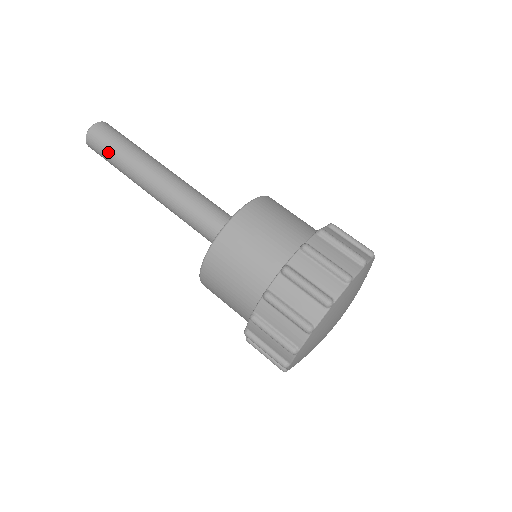
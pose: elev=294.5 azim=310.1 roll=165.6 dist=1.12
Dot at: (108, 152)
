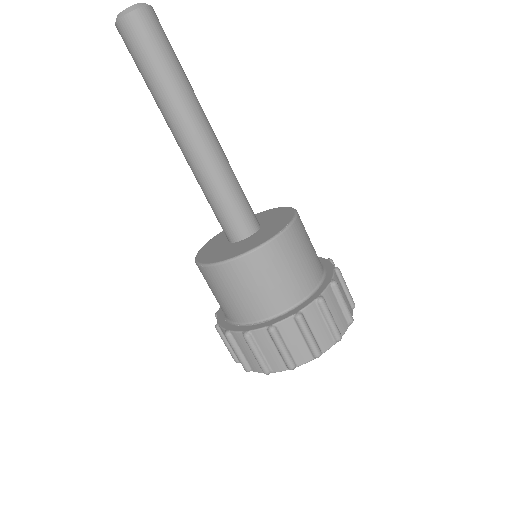
Dot at: (141, 64)
